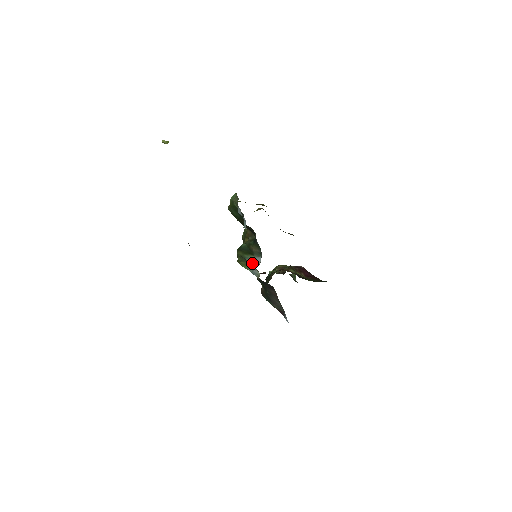
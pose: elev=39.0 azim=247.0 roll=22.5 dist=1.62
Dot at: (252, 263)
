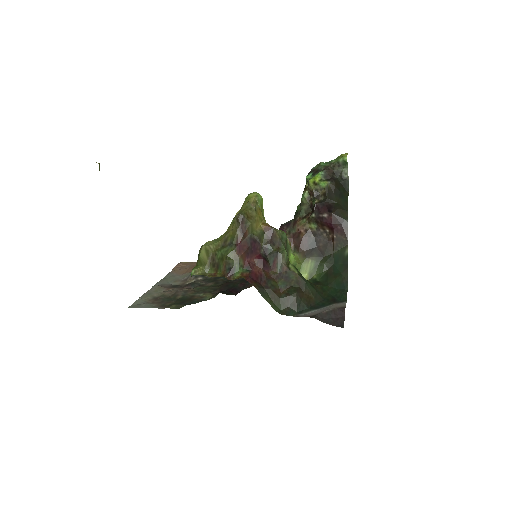
Dot at: occluded
